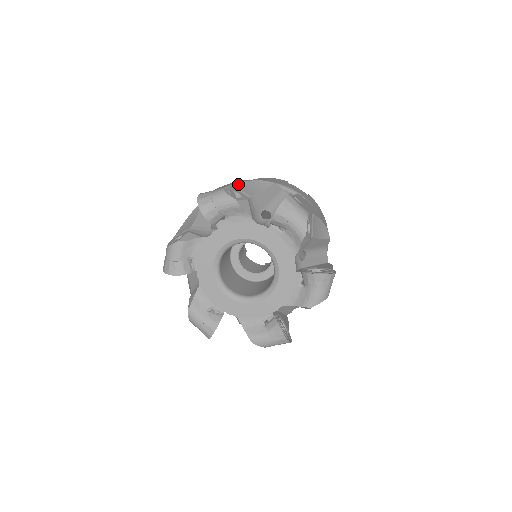
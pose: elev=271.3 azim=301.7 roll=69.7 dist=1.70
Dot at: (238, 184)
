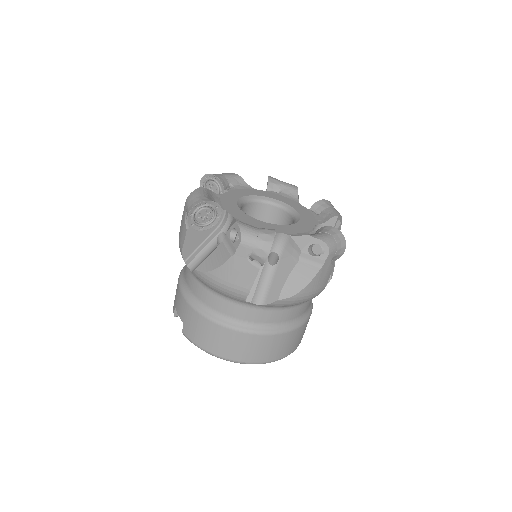
Dot at: occluded
